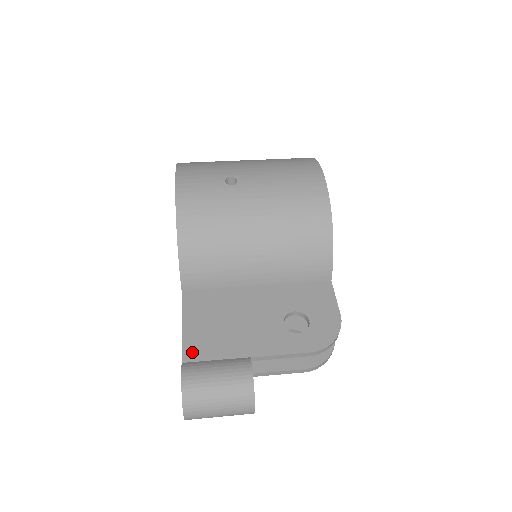
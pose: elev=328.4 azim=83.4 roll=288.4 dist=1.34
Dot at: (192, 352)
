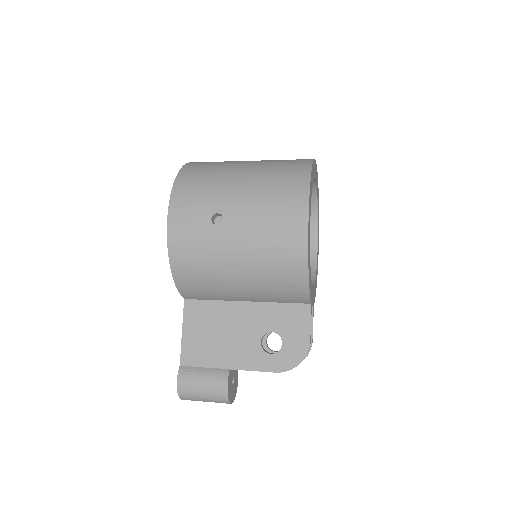
Dot at: (188, 358)
